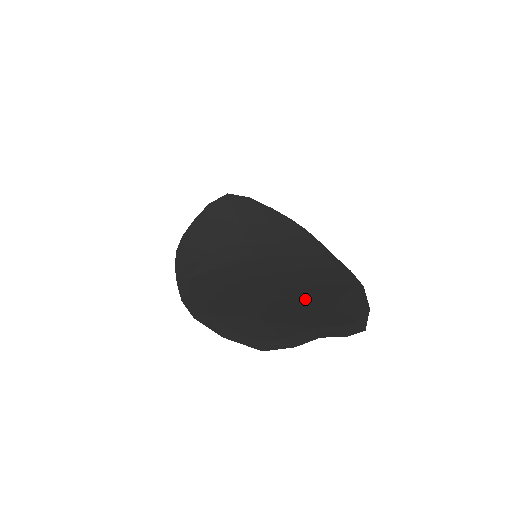
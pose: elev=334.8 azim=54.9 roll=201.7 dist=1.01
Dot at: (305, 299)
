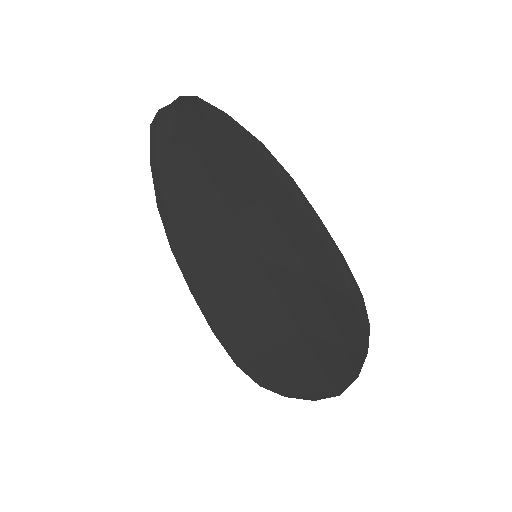
Dot at: (207, 149)
